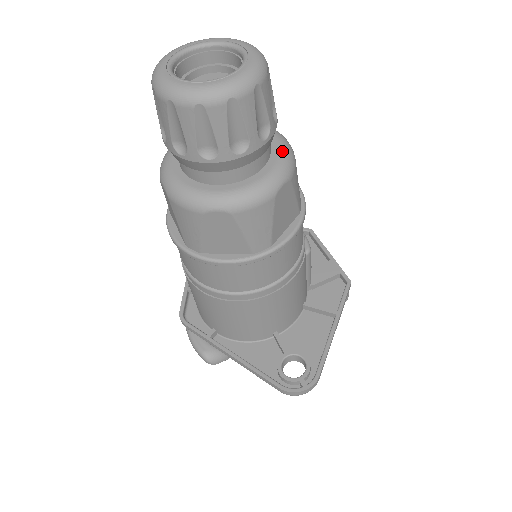
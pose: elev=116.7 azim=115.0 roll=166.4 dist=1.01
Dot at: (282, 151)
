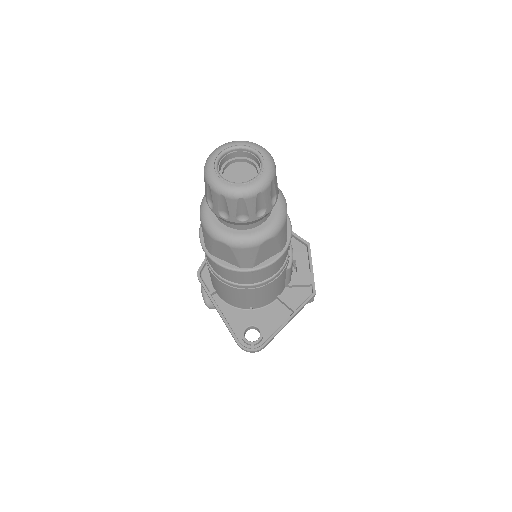
Dot at: (277, 217)
